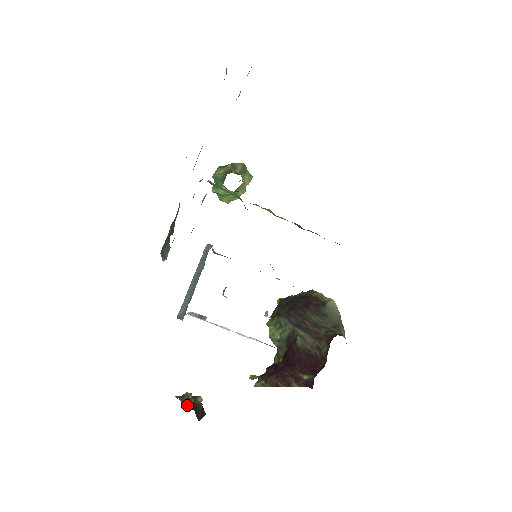
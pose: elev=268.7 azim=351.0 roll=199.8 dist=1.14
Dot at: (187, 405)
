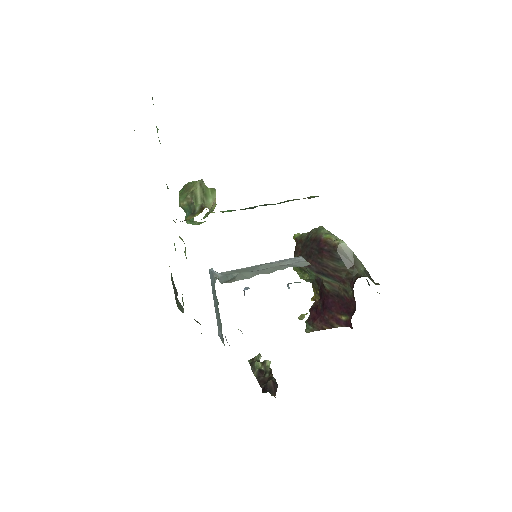
Dot at: (261, 378)
